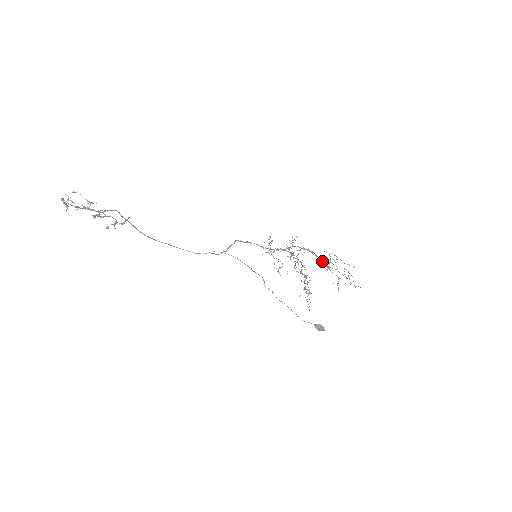
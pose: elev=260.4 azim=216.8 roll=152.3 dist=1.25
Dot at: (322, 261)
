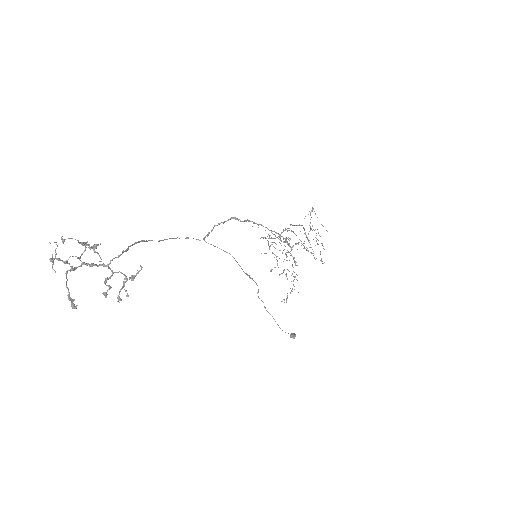
Dot at: (304, 229)
